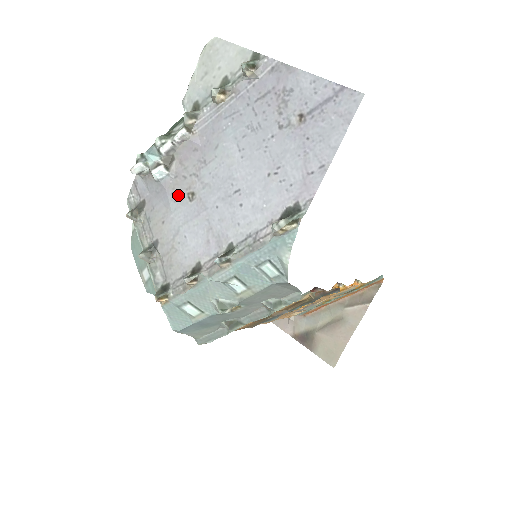
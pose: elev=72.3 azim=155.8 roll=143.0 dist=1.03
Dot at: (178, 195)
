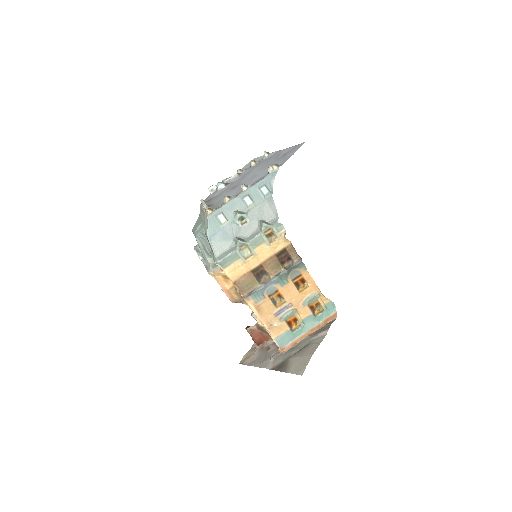
Dot at: (228, 190)
